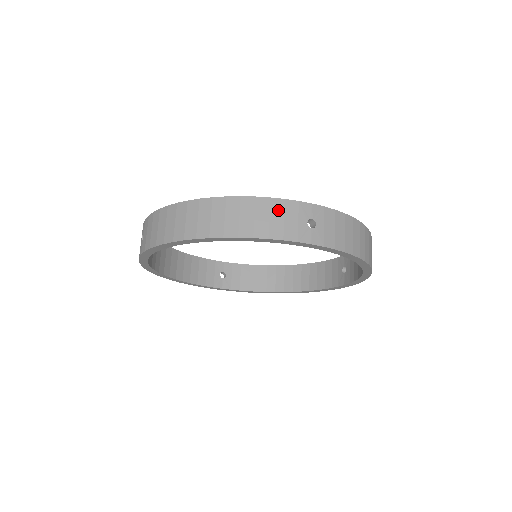
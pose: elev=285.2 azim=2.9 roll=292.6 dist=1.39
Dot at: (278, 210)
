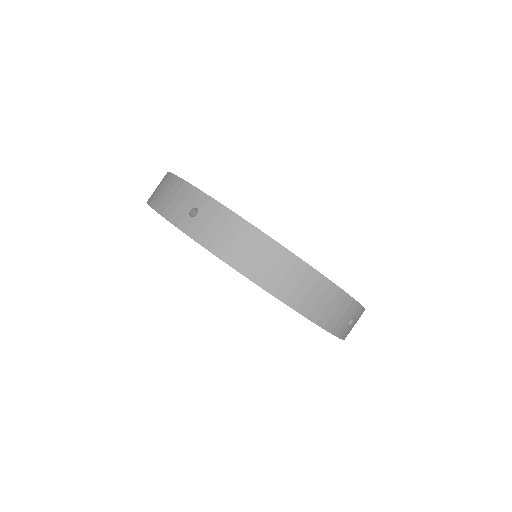
Dot at: (344, 307)
